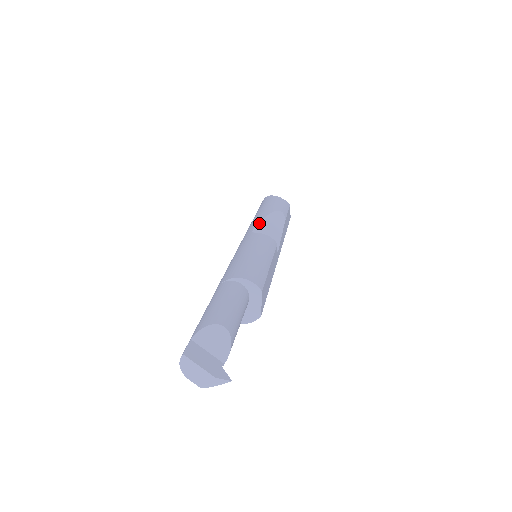
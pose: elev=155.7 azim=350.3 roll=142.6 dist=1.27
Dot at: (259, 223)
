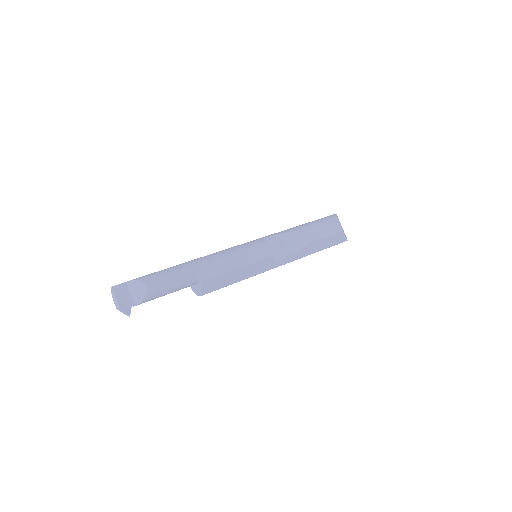
Dot at: (281, 234)
